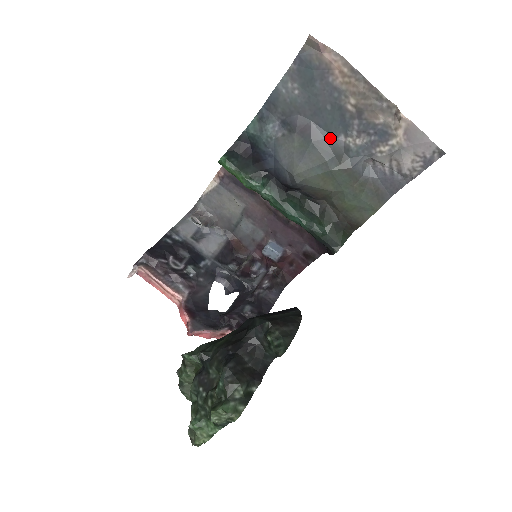
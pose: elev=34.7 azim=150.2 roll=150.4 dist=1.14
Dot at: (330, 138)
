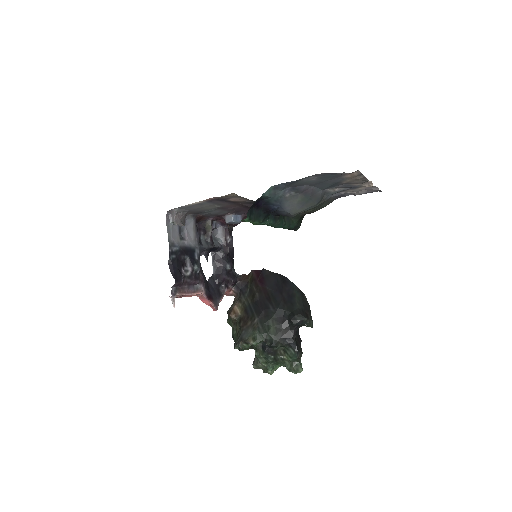
Dot at: (321, 191)
